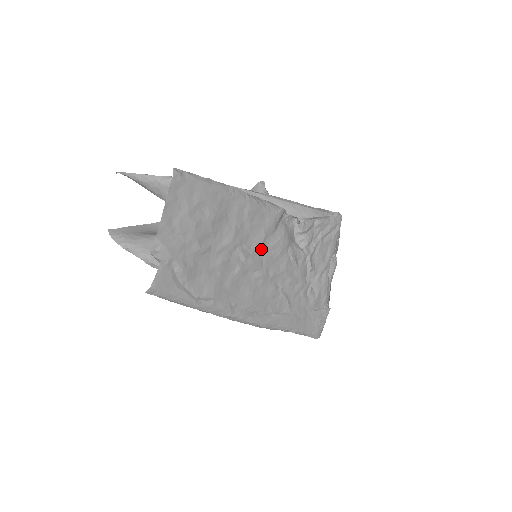
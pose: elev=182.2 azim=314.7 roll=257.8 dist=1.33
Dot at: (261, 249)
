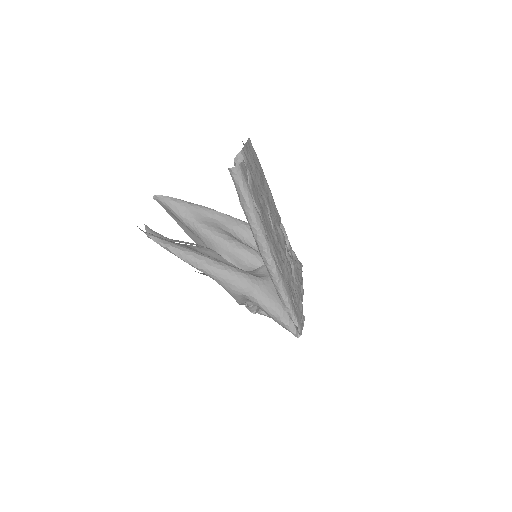
Dot at: (275, 224)
